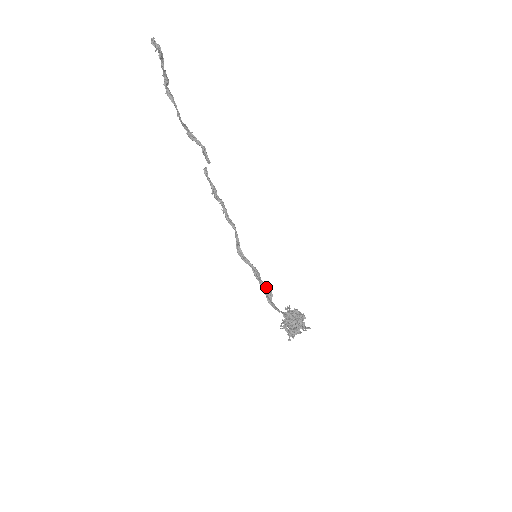
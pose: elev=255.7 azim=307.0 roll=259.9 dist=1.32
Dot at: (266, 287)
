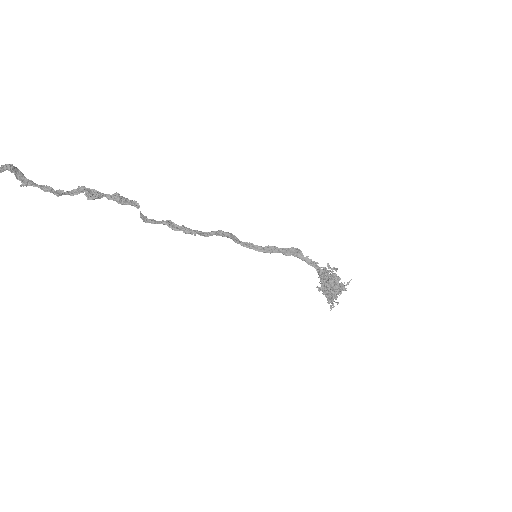
Dot at: (289, 249)
